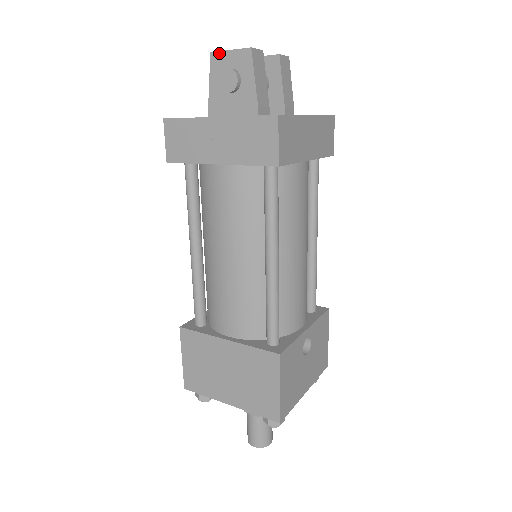
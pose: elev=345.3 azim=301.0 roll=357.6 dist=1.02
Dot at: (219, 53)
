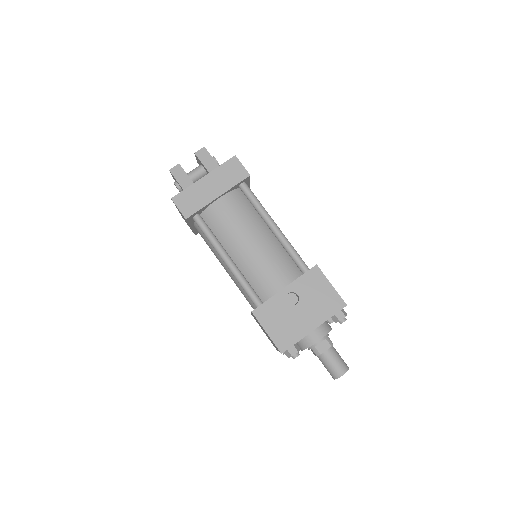
Dot at: (173, 178)
